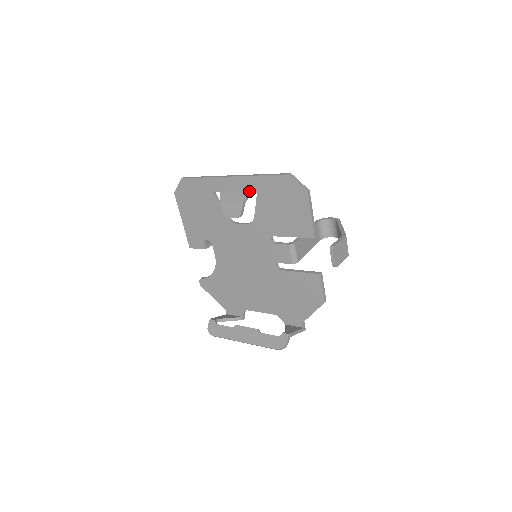
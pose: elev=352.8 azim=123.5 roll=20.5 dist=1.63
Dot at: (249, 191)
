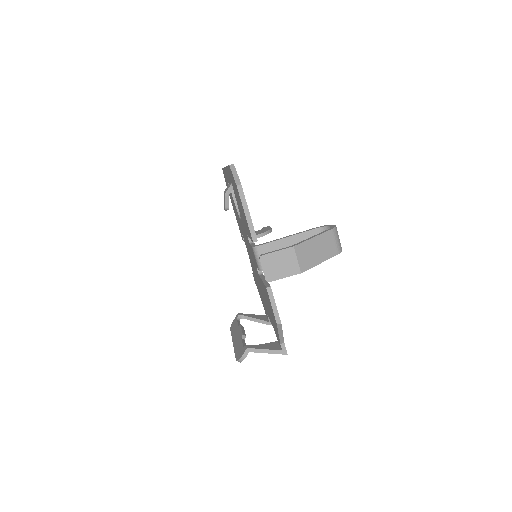
Dot at: (231, 183)
